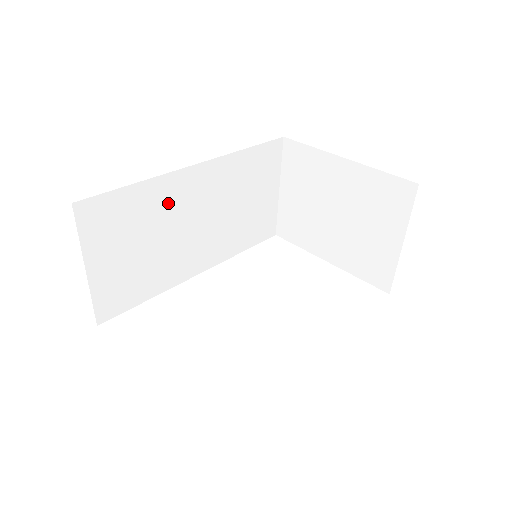
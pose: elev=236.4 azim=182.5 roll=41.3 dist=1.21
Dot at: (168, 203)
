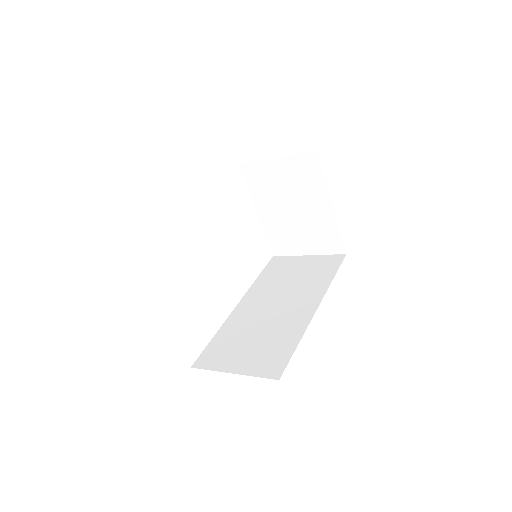
Dot at: occluded
